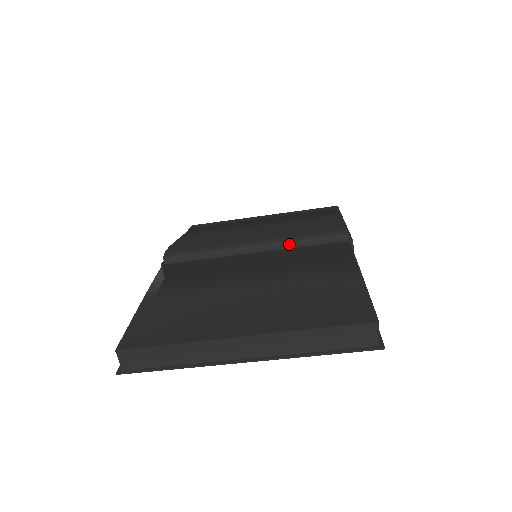
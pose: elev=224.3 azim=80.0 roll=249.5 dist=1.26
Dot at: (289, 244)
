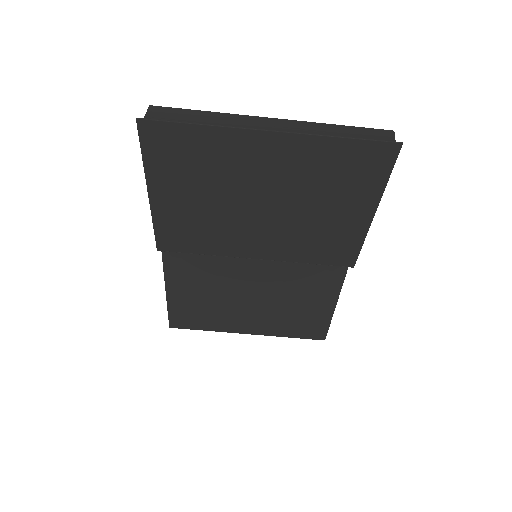
Dot at: occluded
